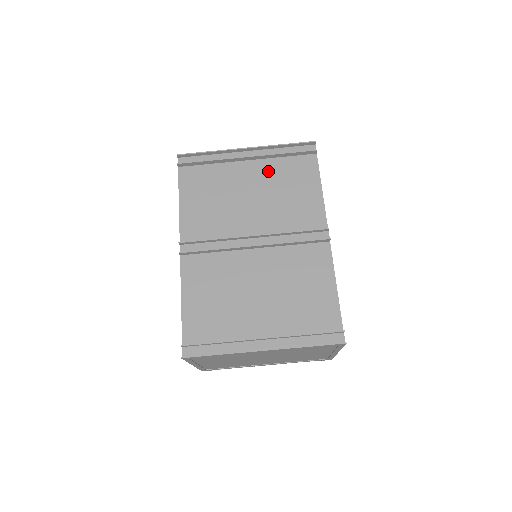
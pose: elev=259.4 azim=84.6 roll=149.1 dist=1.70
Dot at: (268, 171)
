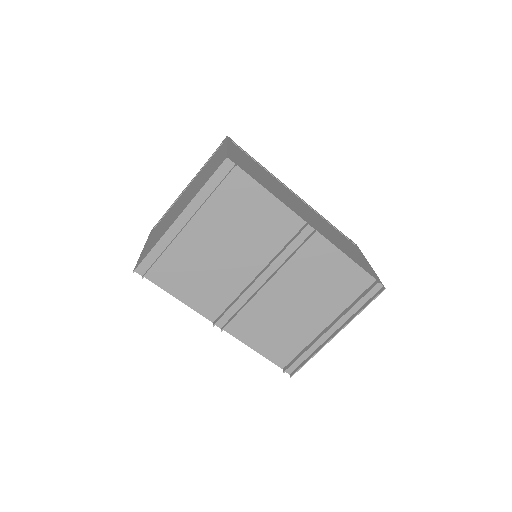
Dot at: (214, 217)
